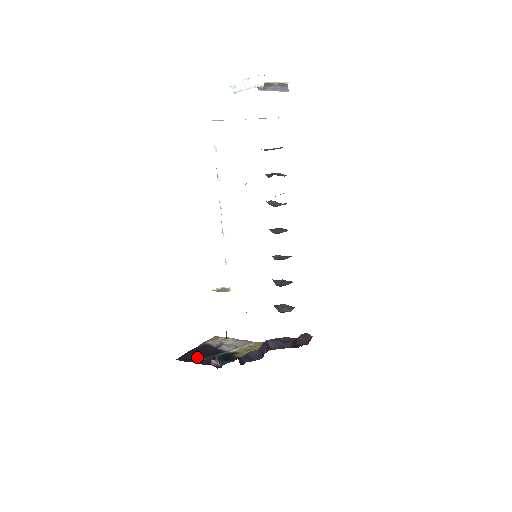
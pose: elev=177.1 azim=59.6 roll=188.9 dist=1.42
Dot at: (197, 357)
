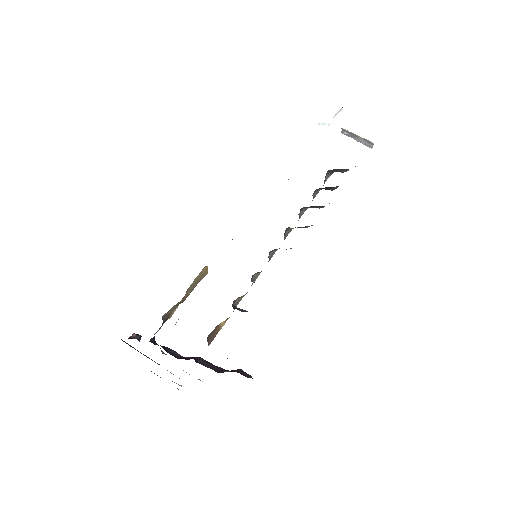
Dot at: occluded
